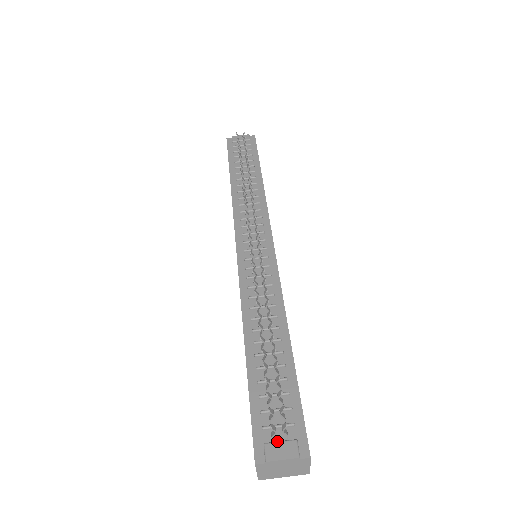
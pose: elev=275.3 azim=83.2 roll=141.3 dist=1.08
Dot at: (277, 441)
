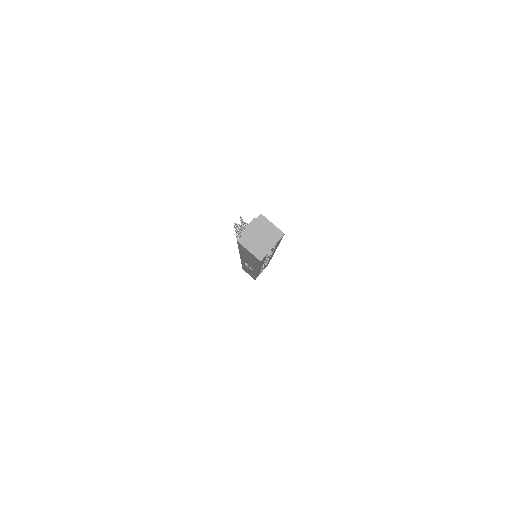
Dot at: occluded
